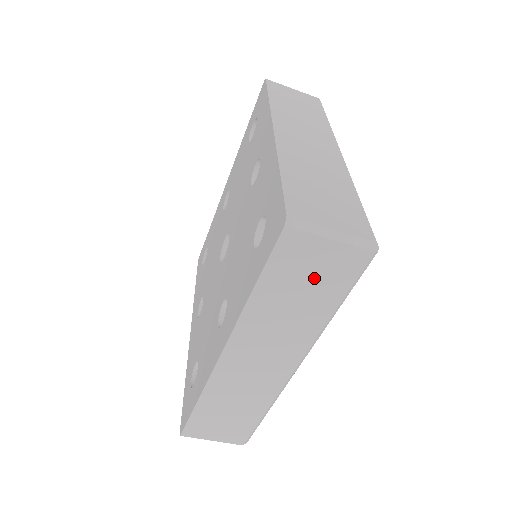
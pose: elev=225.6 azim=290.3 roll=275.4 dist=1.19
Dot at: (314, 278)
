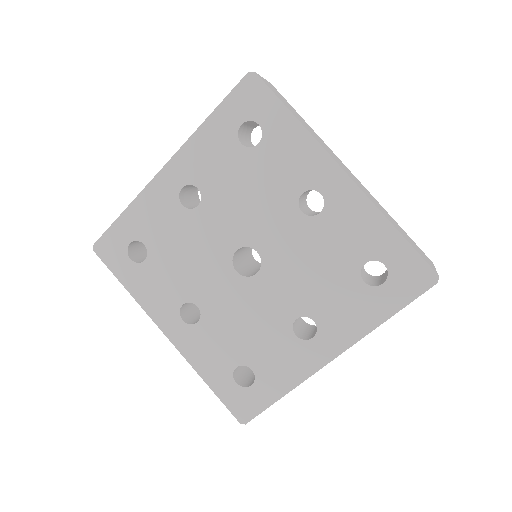
Dot at: occluded
